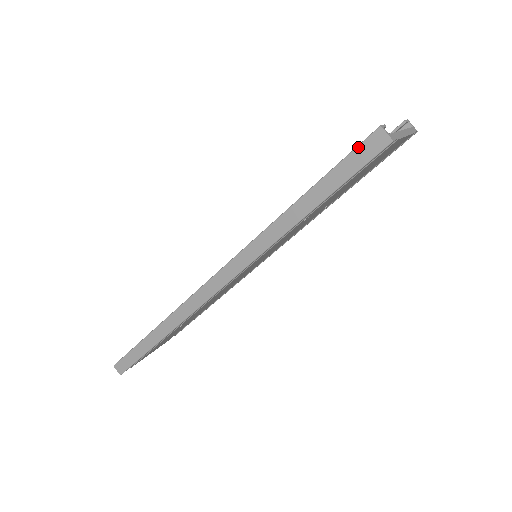
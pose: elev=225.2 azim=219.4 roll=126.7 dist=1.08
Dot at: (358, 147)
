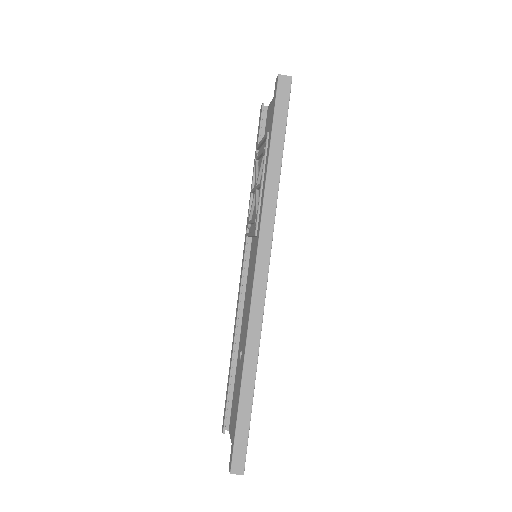
Dot at: (277, 95)
